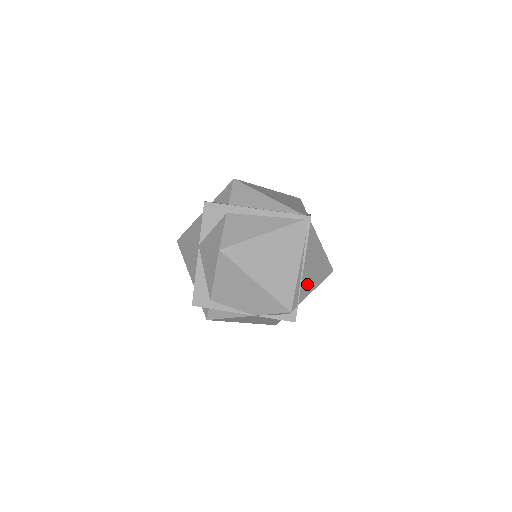
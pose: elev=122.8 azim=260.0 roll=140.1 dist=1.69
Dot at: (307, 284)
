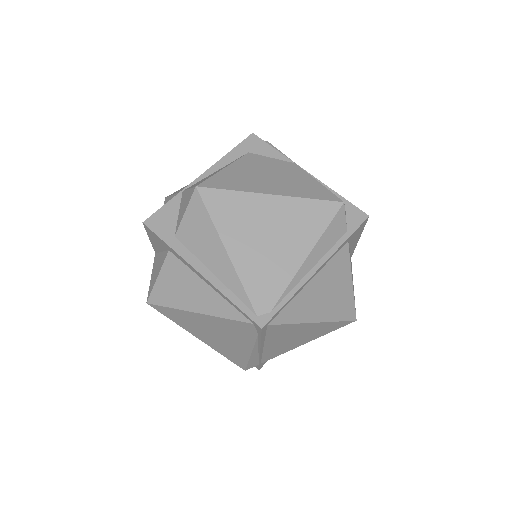
Dot at: (279, 350)
